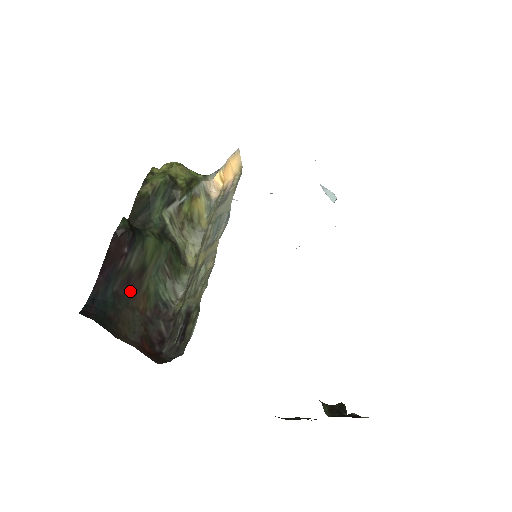
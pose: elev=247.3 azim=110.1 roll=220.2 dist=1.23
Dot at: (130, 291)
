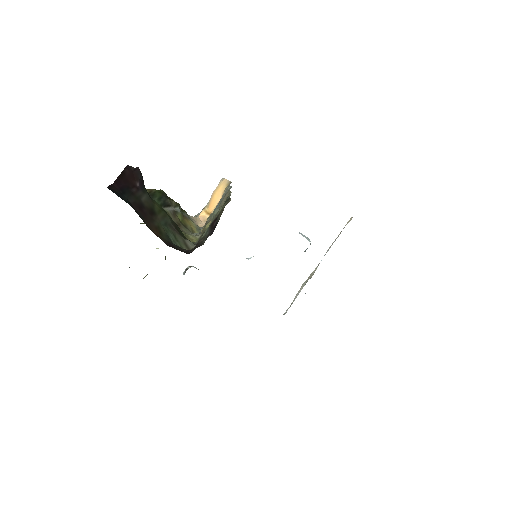
Dot at: (143, 215)
